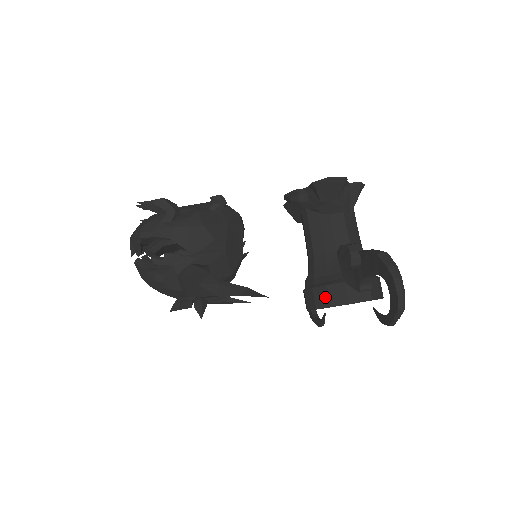
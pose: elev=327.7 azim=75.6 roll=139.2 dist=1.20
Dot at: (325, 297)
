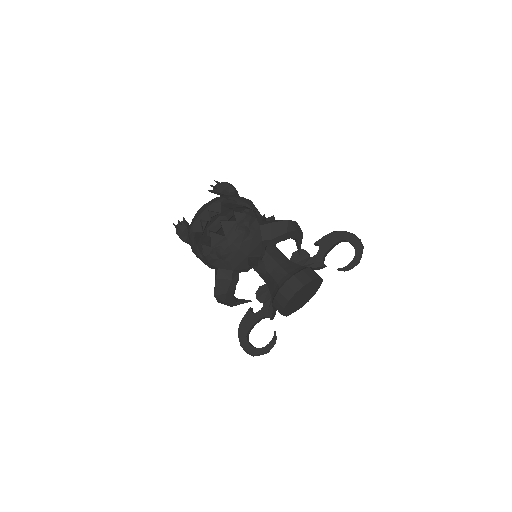
Dot at: (306, 276)
